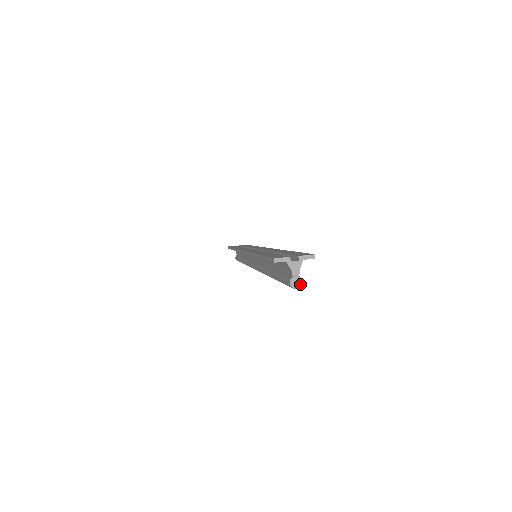
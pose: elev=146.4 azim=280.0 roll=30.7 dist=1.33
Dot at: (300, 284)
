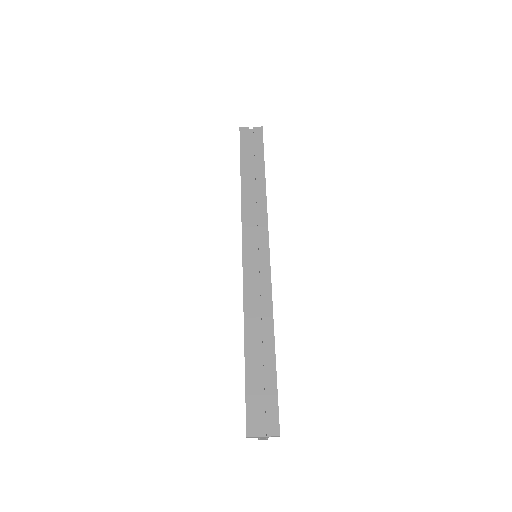
Dot at: (266, 439)
